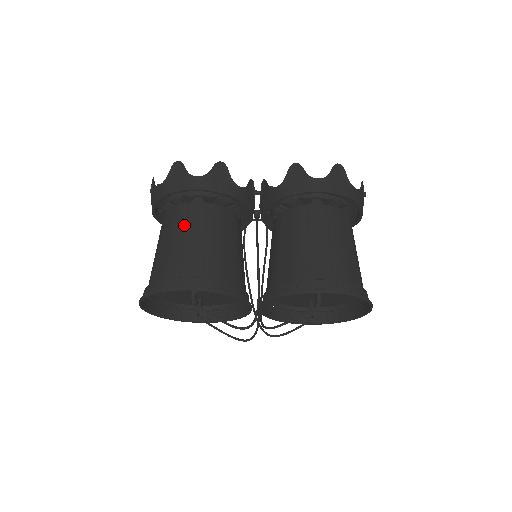
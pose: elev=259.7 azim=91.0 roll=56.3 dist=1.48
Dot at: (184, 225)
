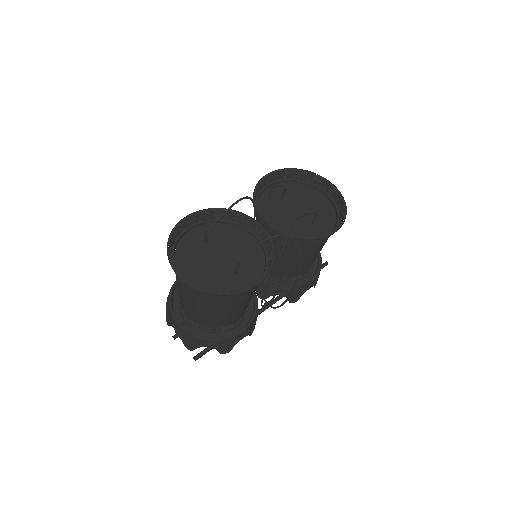
Dot at: occluded
